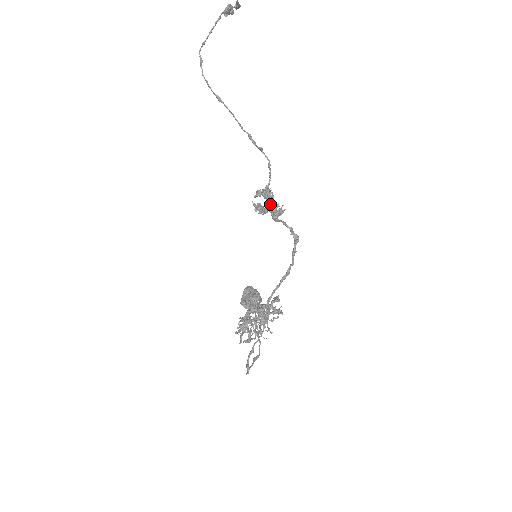
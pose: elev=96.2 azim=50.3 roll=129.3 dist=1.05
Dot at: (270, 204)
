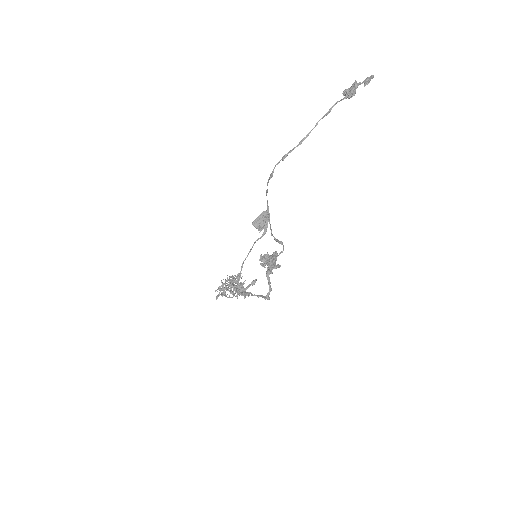
Dot at: (269, 266)
